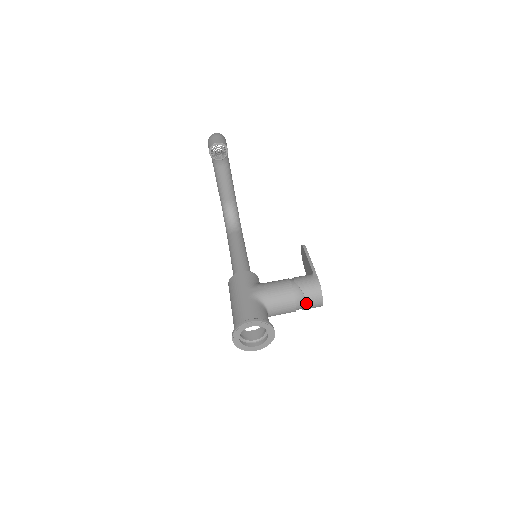
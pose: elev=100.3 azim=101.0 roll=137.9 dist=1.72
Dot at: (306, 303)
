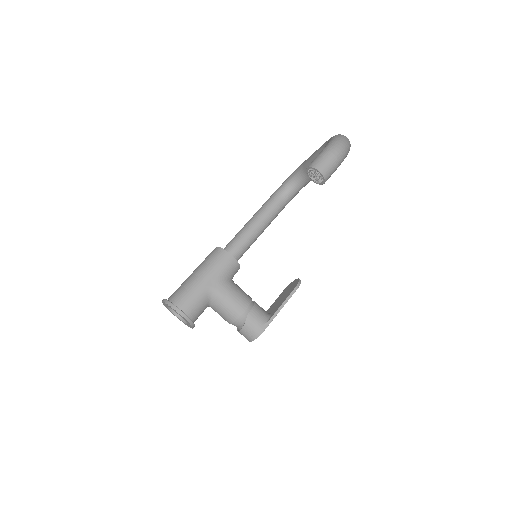
Dot at: occluded
